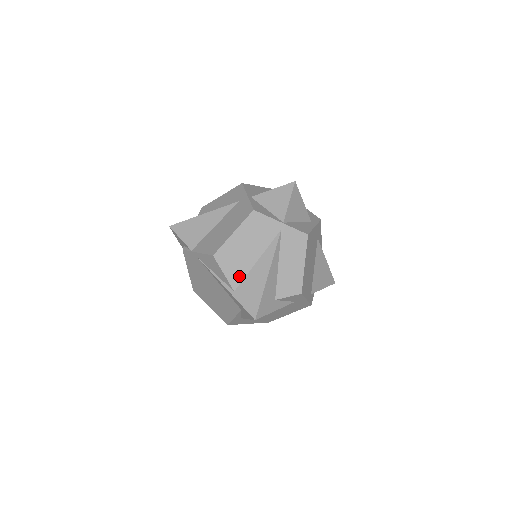
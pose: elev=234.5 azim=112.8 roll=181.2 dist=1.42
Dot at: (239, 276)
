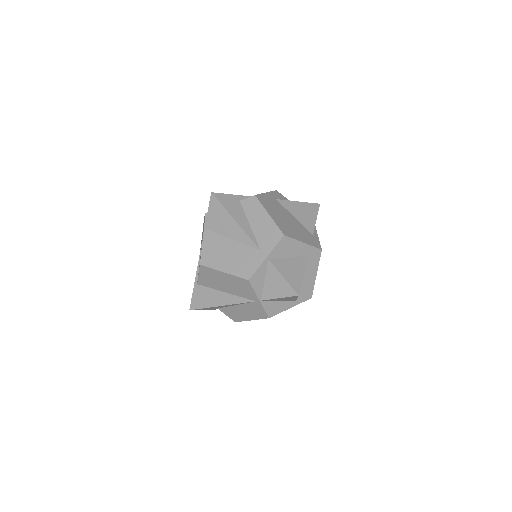
Dot at: (207, 284)
